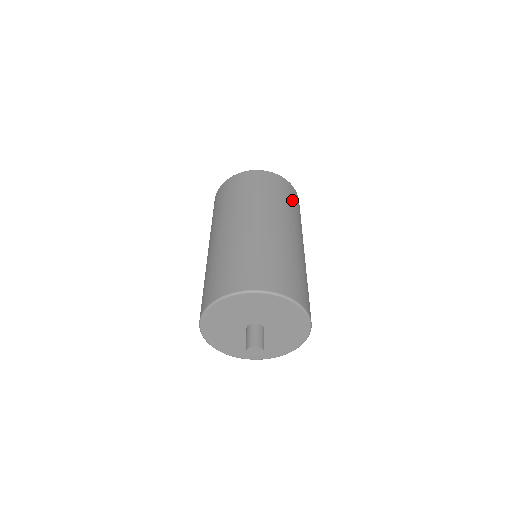
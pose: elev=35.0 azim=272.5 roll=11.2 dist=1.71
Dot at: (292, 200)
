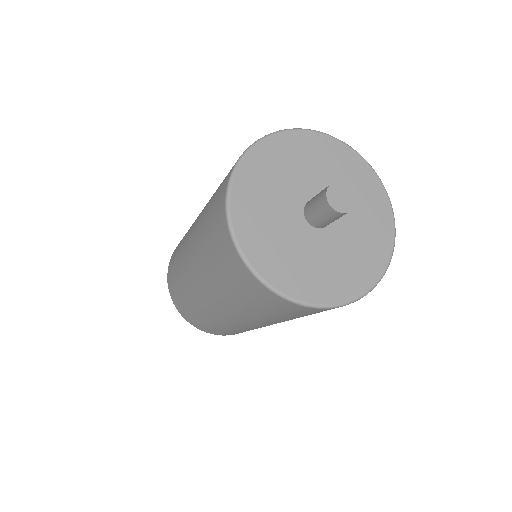
Dot at: occluded
